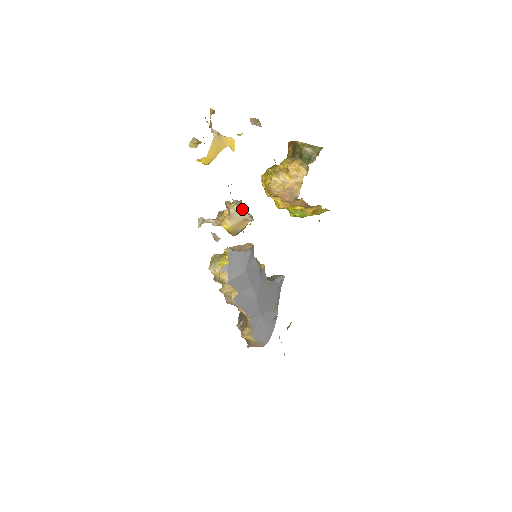
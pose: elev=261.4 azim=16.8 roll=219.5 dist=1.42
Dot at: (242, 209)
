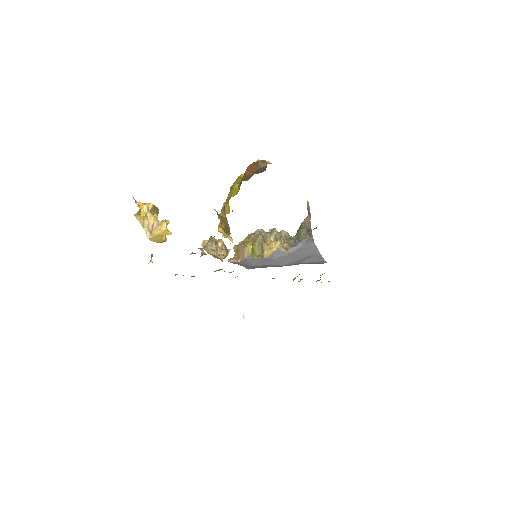
Dot at: (212, 253)
